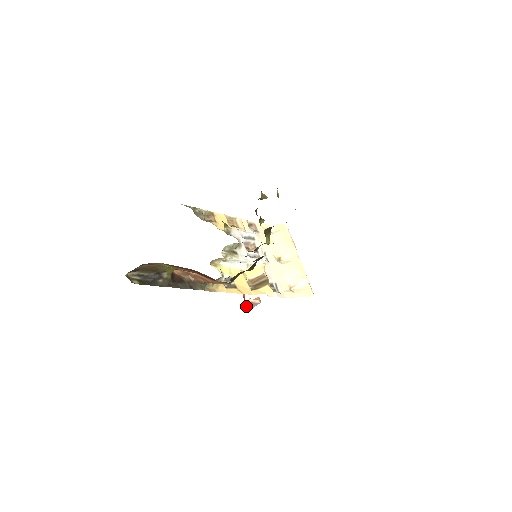
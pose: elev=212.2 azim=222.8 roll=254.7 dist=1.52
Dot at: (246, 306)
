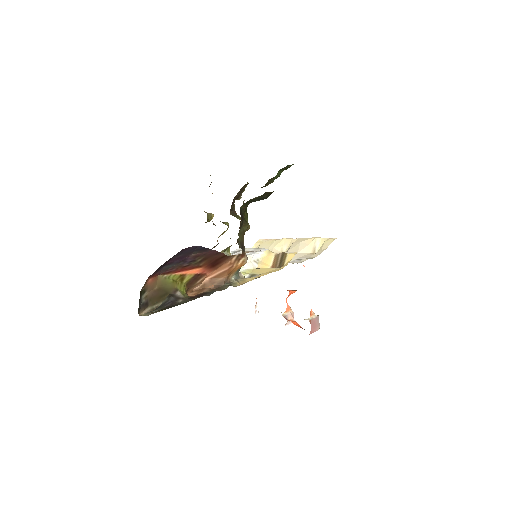
Dot at: (311, 331)
